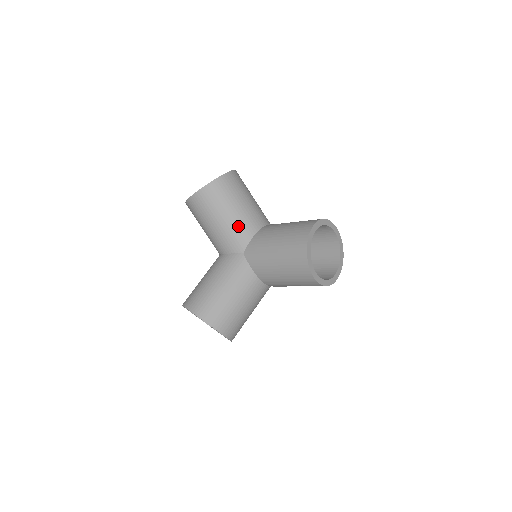
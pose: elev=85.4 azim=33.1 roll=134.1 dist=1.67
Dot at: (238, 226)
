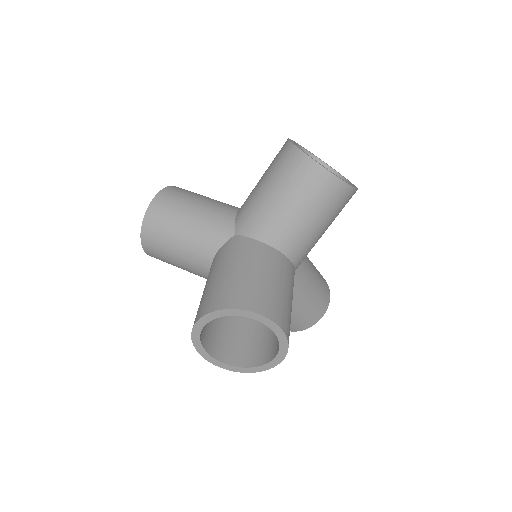
Dot at: (212, 213)
